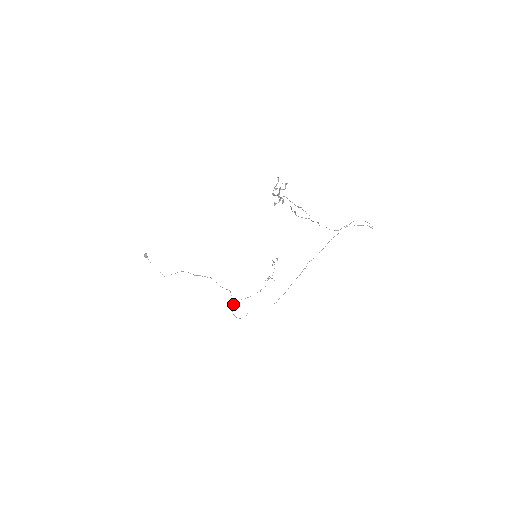
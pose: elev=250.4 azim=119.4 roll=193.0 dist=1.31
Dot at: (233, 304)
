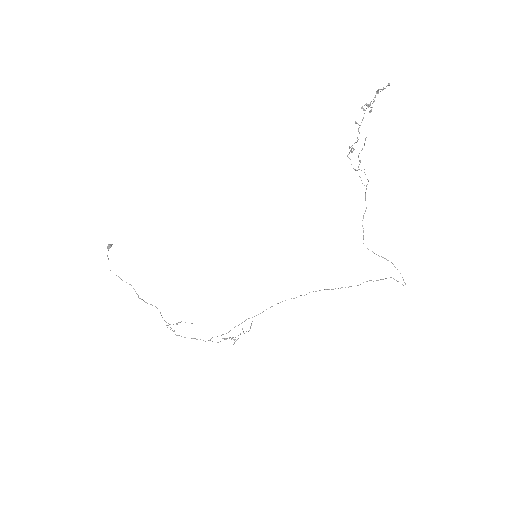
Dot at: occluded
